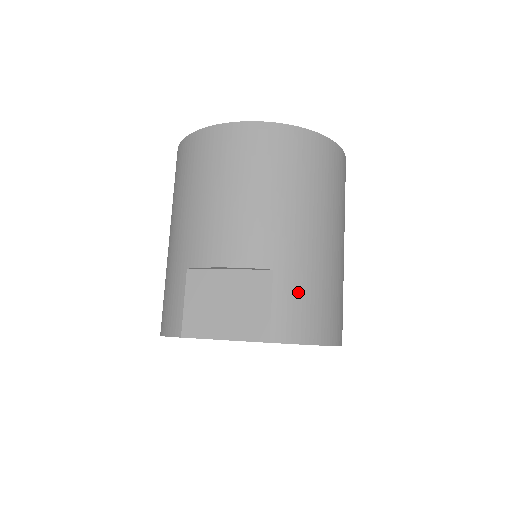
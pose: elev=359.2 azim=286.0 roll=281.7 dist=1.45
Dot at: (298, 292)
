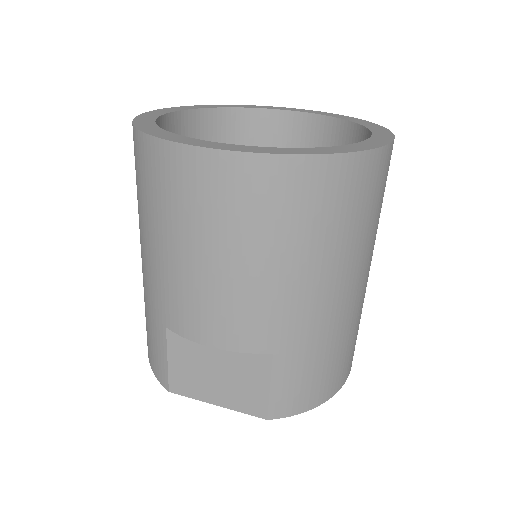
Dot at: (303, 368)
